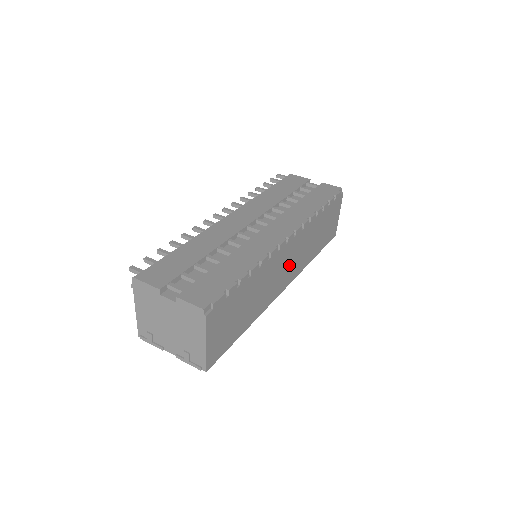
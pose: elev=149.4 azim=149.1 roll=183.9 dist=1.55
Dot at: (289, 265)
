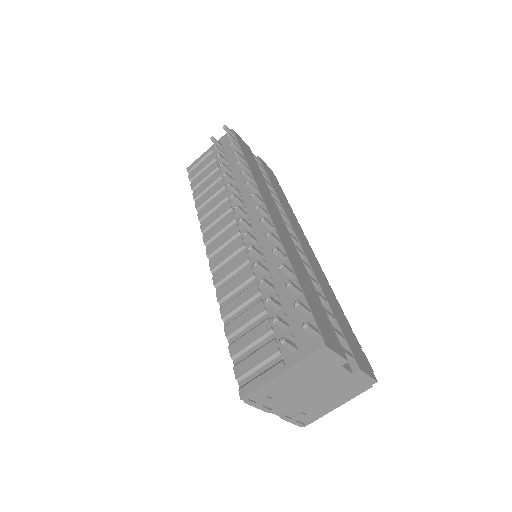
Dot at: occluded
